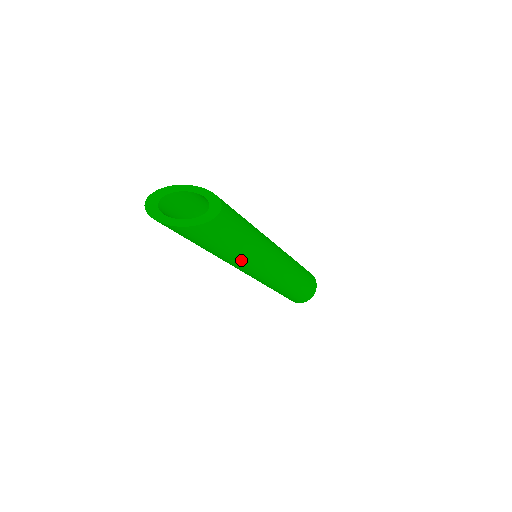
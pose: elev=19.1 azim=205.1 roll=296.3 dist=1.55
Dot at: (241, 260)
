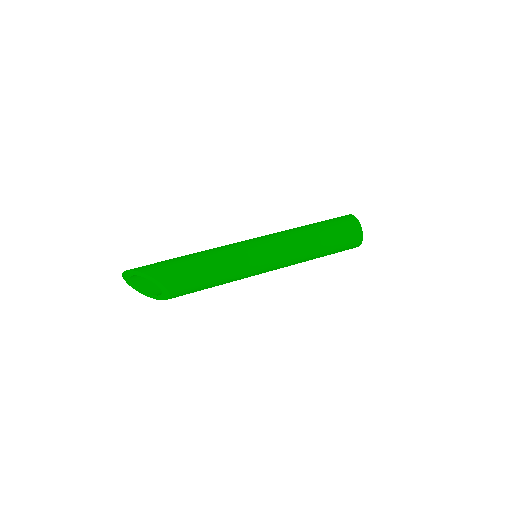
Dot at: occluded
